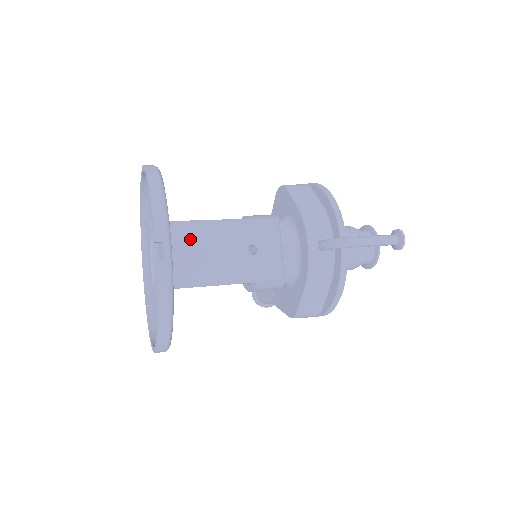
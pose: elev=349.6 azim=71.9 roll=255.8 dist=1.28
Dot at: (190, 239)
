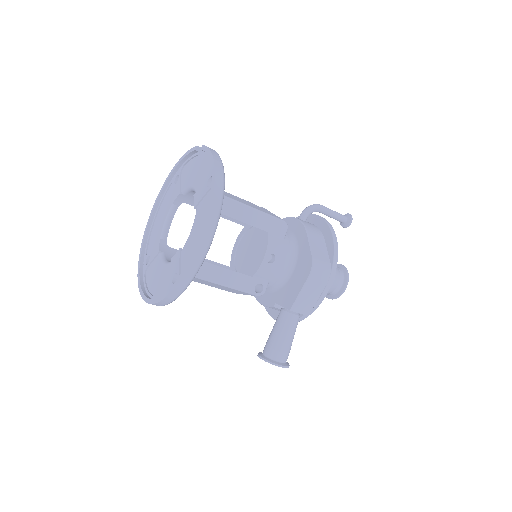
Dot at: occluded
